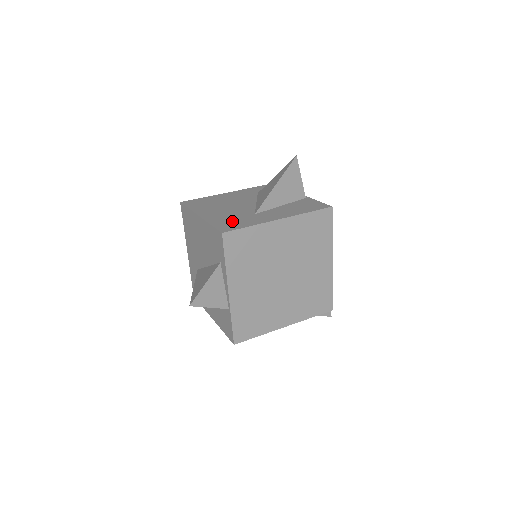
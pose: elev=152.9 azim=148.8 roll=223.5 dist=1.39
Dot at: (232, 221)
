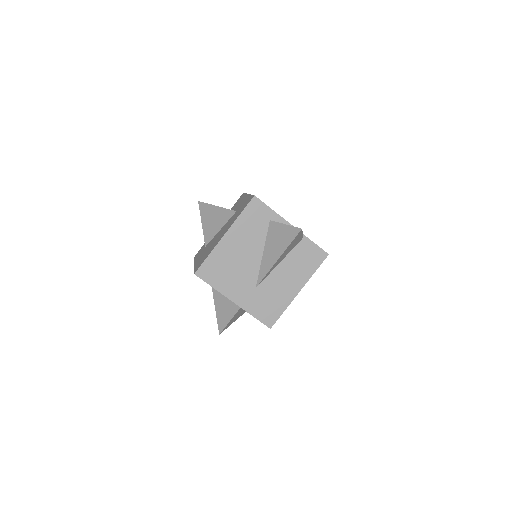
Dot at: (241, 209)
